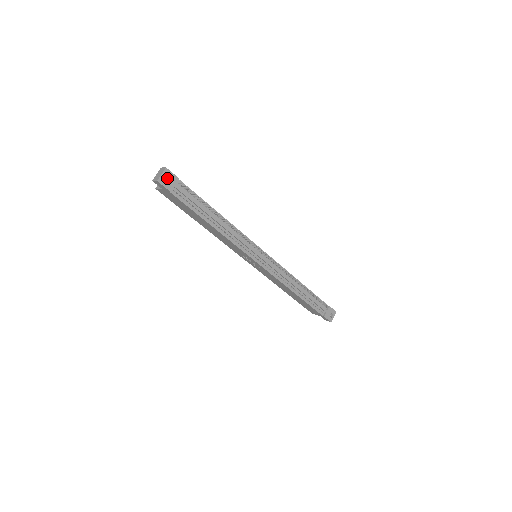
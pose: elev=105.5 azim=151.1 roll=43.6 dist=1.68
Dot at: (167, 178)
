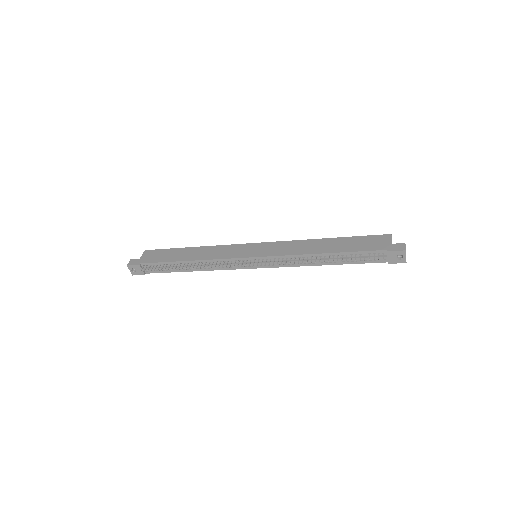
Dot at: (136, 268)
